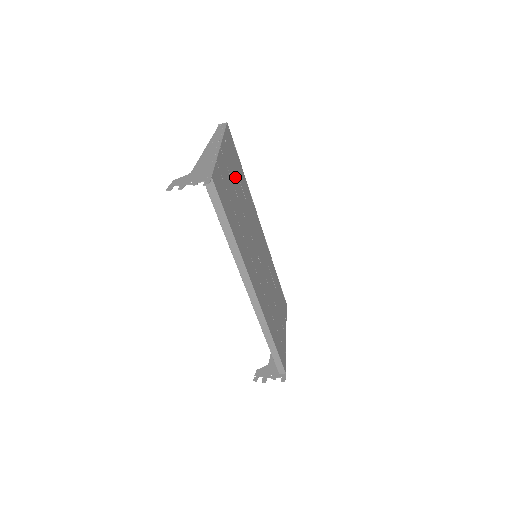
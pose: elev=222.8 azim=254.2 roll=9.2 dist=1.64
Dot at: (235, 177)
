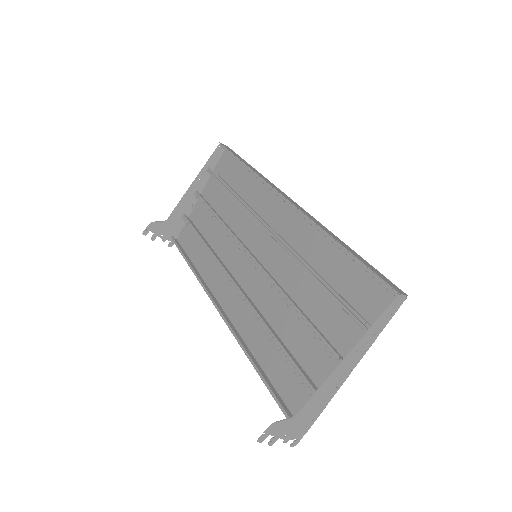
Dot at: (330, 309)
